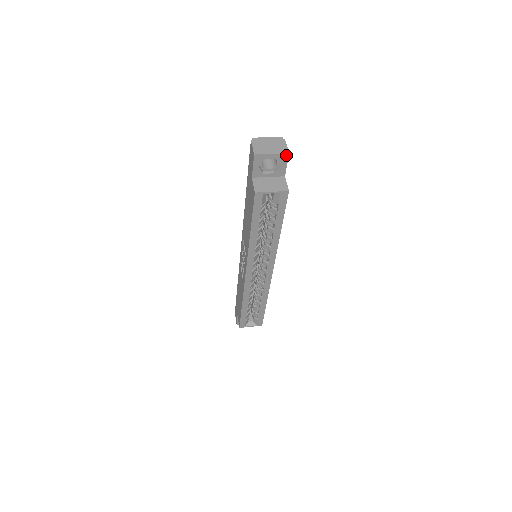
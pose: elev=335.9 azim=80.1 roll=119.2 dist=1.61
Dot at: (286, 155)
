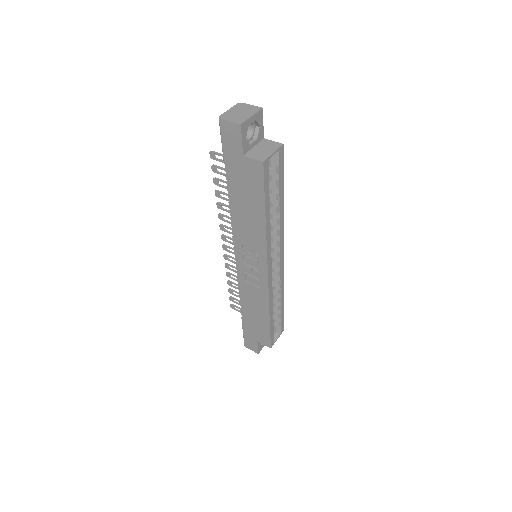
Dot at: (261, 111)
